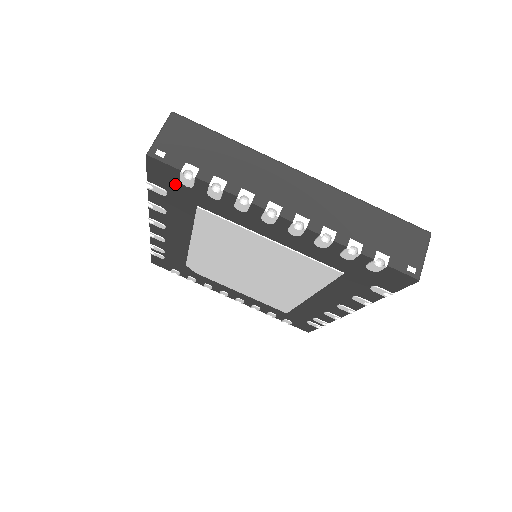
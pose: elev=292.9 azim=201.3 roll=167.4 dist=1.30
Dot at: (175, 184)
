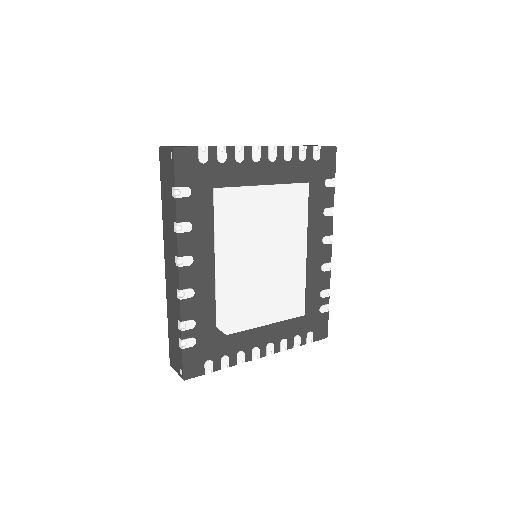
Dot at: (195, 171)
